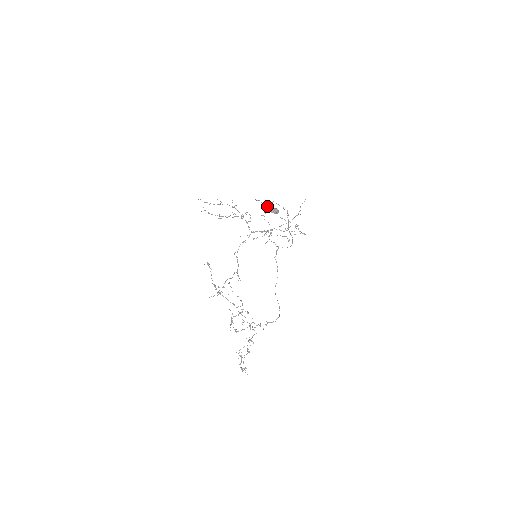
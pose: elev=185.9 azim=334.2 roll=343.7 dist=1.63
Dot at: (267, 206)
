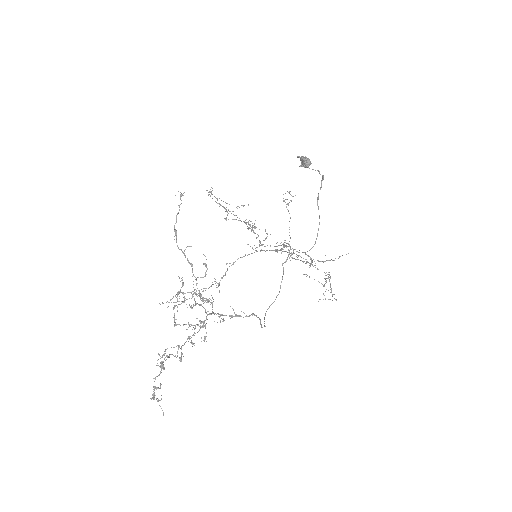
Dot at: occluded
